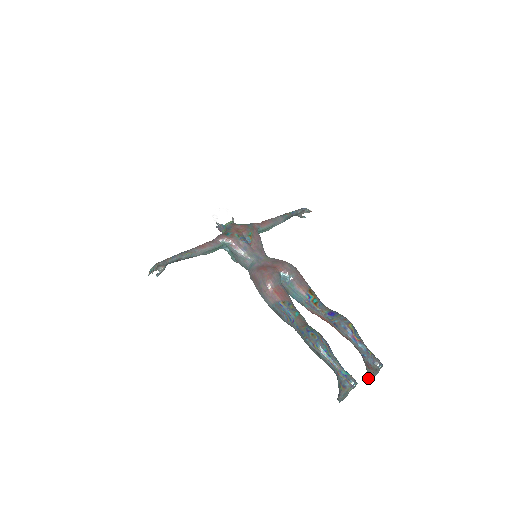
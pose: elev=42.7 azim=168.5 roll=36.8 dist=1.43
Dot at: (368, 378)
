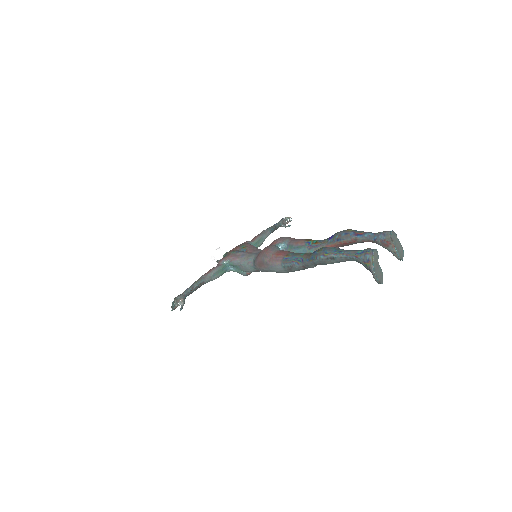
Dot at: (397, 258)
